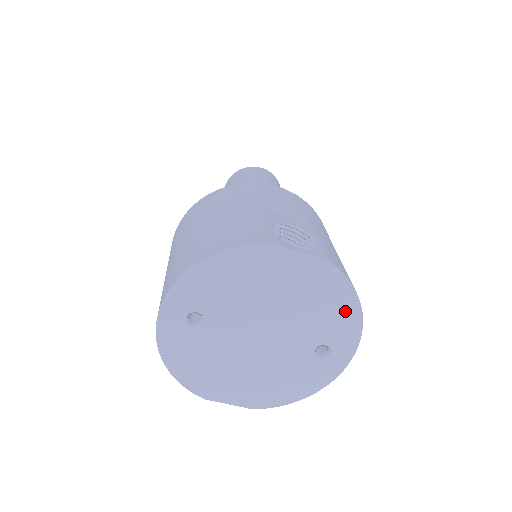
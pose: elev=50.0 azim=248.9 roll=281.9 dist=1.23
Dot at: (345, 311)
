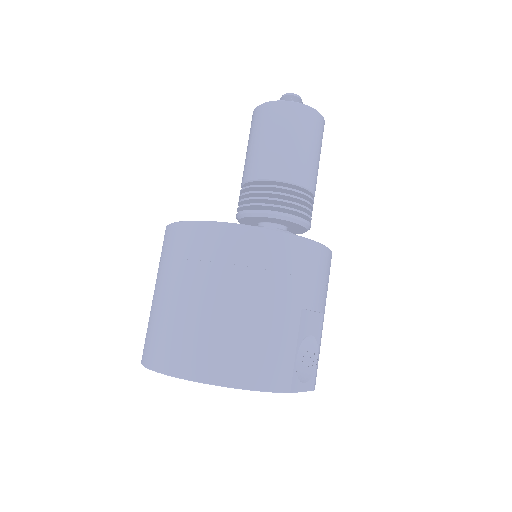
Dot at: occluded
